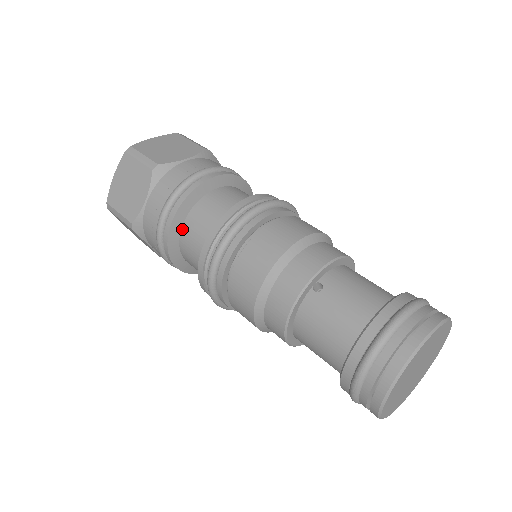
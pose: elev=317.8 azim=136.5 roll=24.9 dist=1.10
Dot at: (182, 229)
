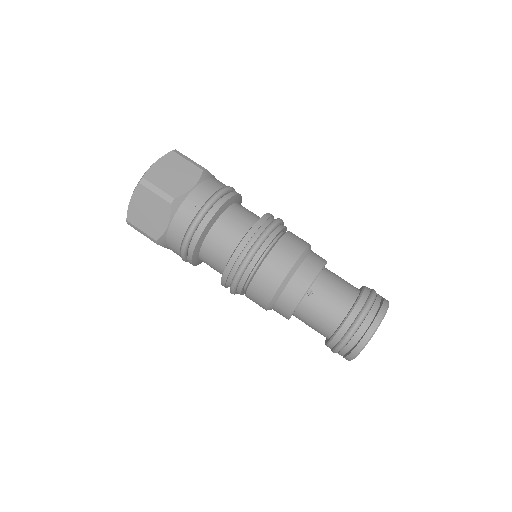
Dot at: (202, 247)
